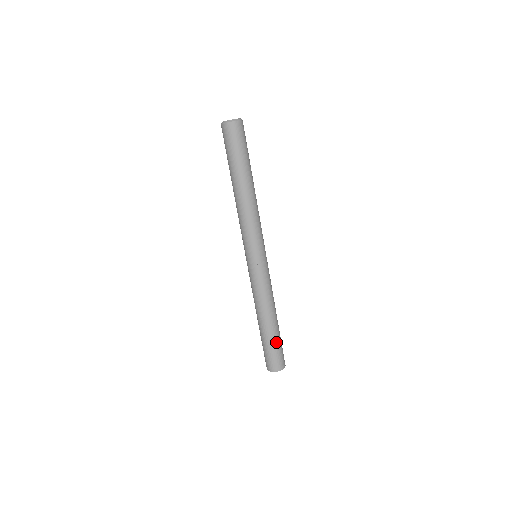
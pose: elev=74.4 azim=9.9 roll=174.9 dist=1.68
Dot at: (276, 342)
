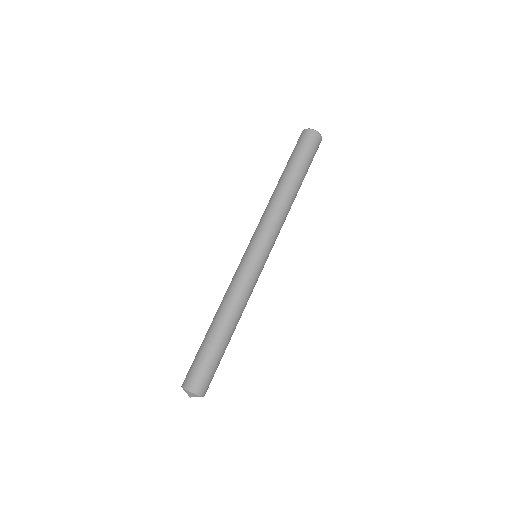
Dot at: (207, 352)
